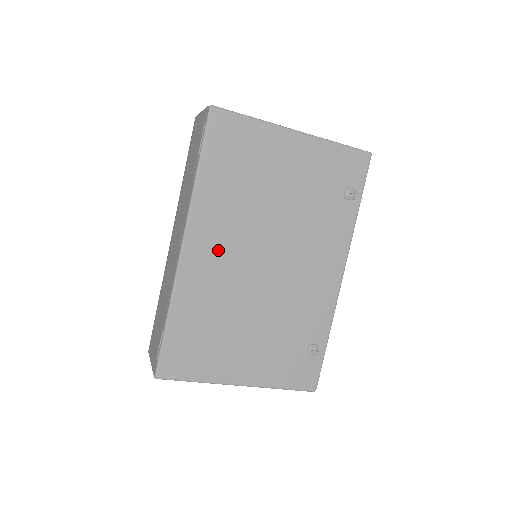
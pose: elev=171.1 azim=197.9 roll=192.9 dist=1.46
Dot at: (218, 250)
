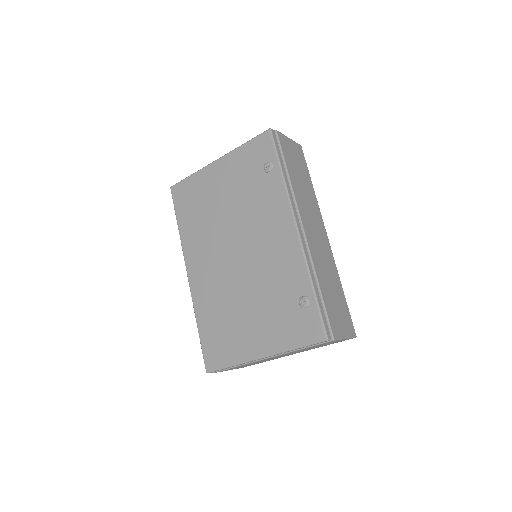
Dot at: (206, 265)
